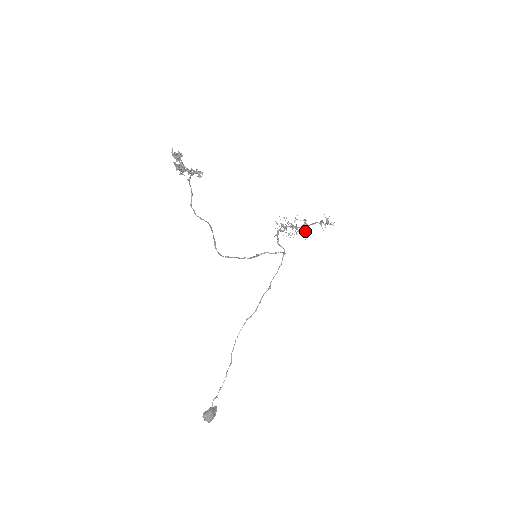
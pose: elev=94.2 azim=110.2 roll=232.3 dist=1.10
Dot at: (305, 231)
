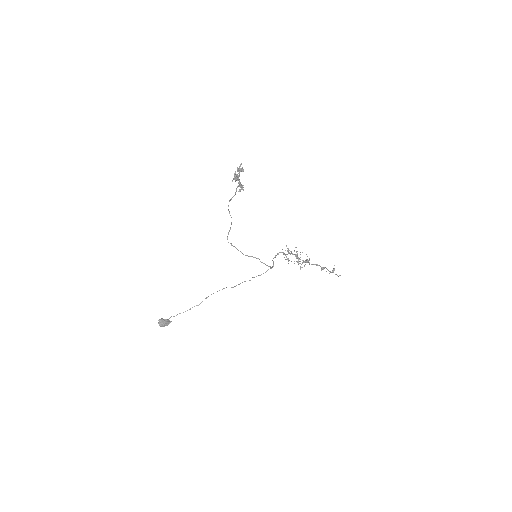
Dot at: occluded
